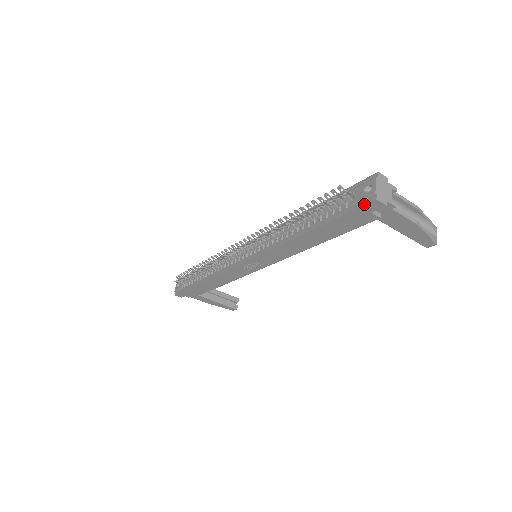
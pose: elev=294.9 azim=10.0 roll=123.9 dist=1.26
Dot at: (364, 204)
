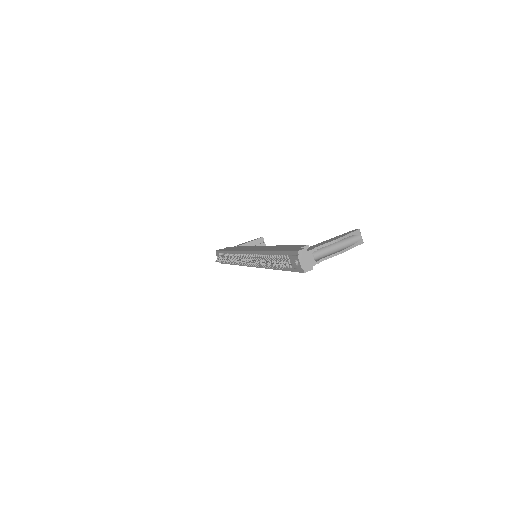
Dot at: (299, 272)
